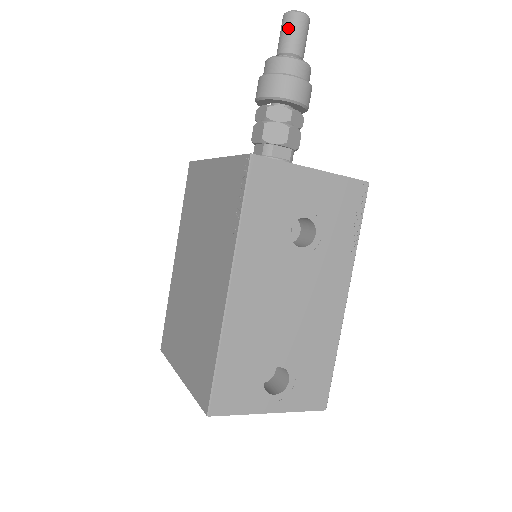
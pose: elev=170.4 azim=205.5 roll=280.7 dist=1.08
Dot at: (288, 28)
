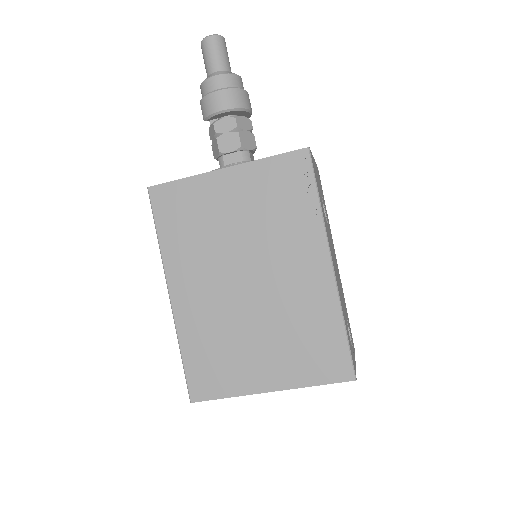
Dot at: (219, 49)
